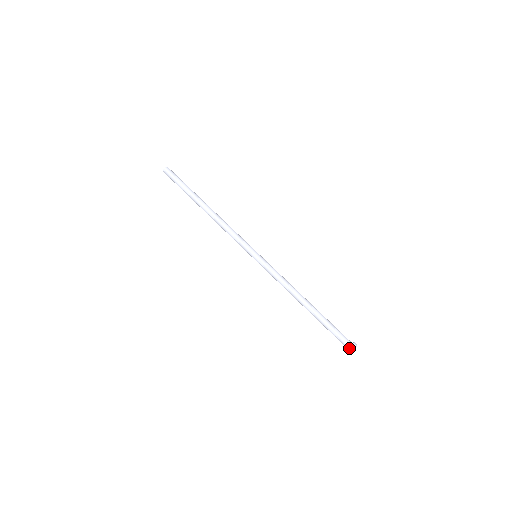
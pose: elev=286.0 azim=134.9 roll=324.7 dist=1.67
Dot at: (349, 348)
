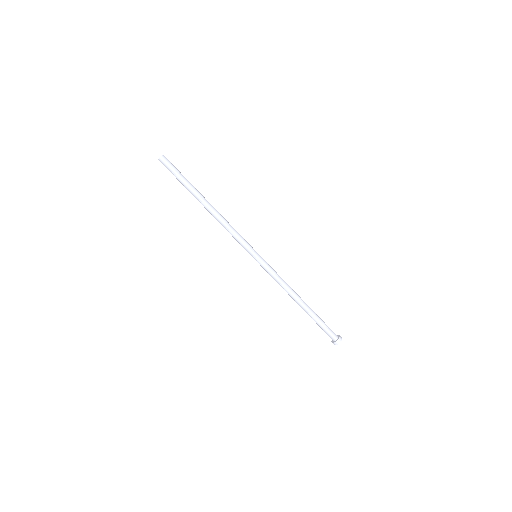
Dot at: (334, 343)
